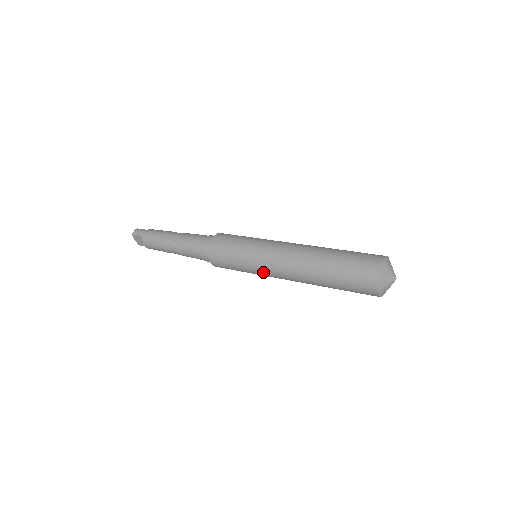
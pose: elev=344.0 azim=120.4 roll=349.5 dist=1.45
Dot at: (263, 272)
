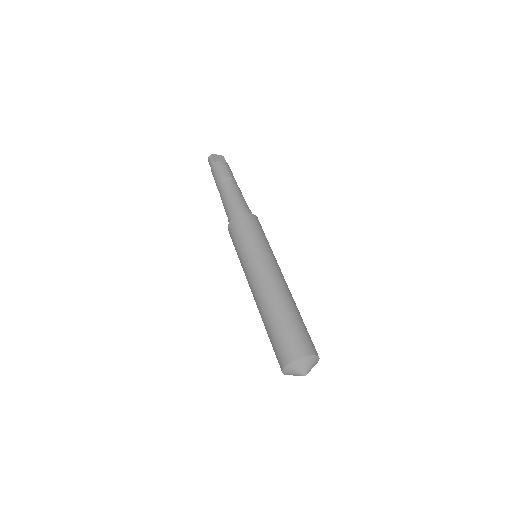
Dot at: occluded
